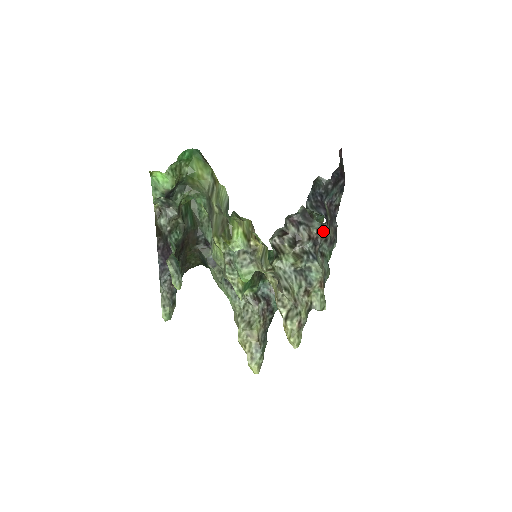
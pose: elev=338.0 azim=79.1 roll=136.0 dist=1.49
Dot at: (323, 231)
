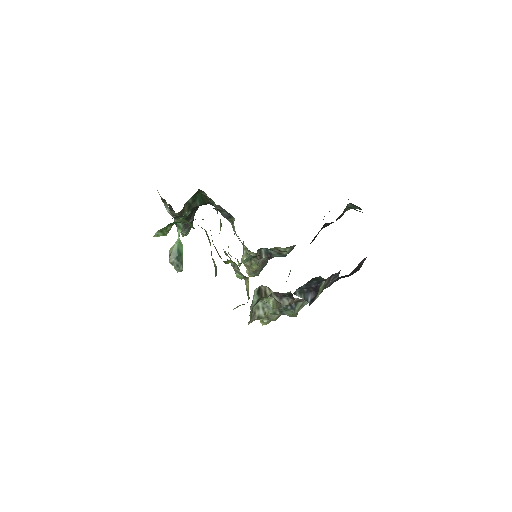
Dot at: occluded
